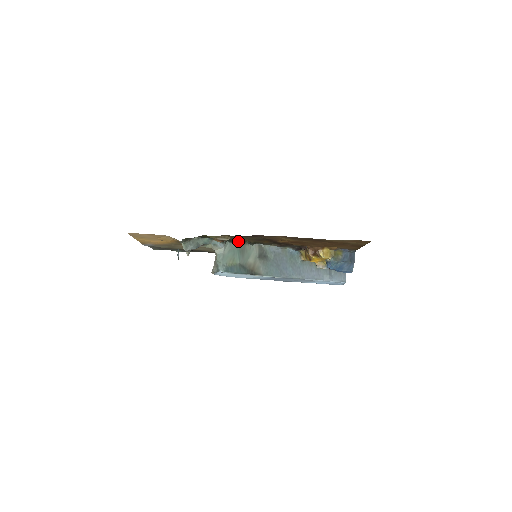
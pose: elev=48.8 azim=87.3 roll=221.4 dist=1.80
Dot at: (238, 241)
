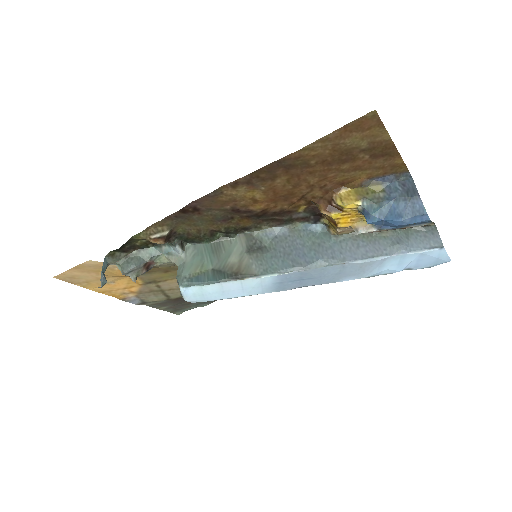
Dot at: (198, 235)
